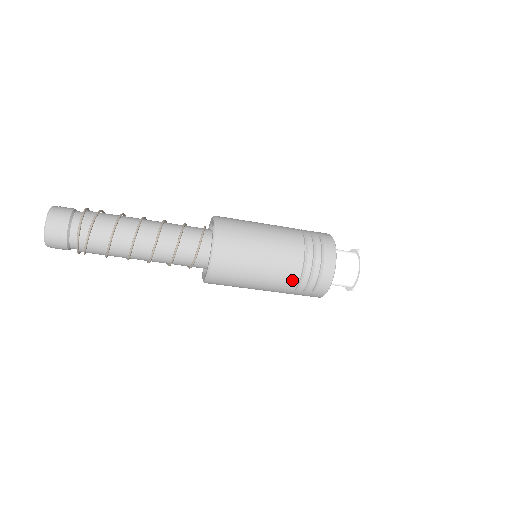
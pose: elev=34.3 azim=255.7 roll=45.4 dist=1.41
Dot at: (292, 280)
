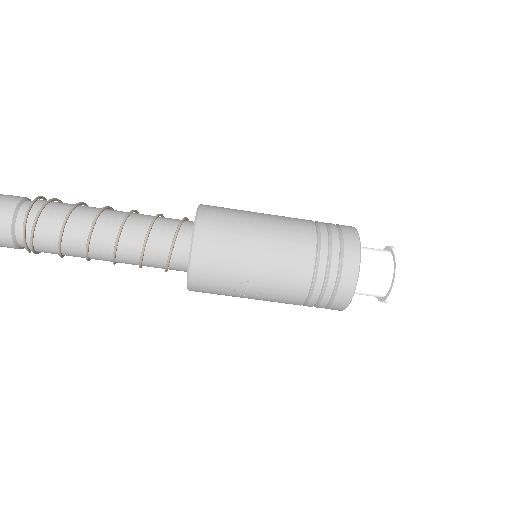
Dot at: (306, 250)
